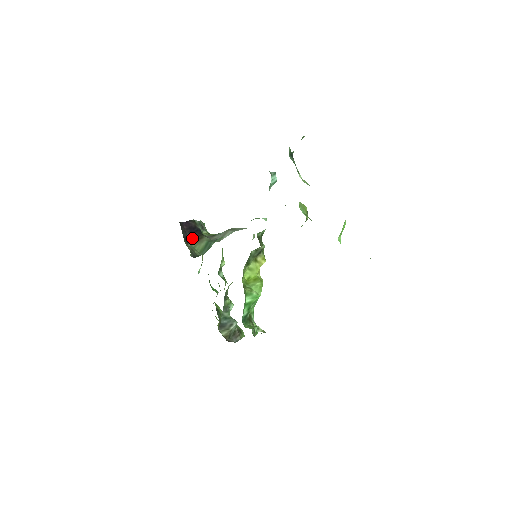
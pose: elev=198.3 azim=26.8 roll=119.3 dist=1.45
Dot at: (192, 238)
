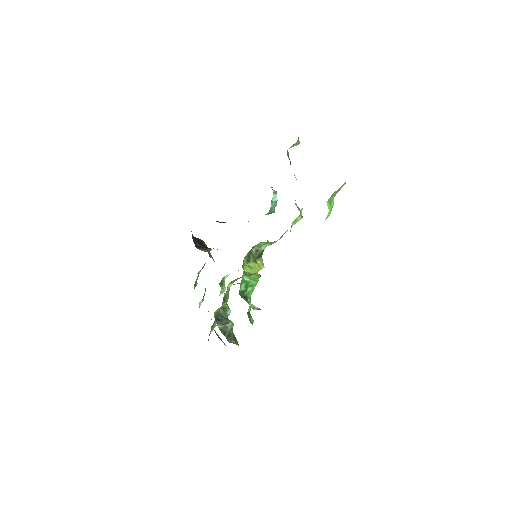
Dot at: (200, 247)
